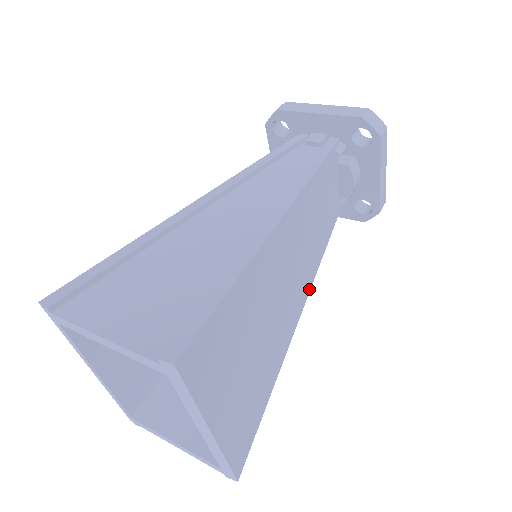
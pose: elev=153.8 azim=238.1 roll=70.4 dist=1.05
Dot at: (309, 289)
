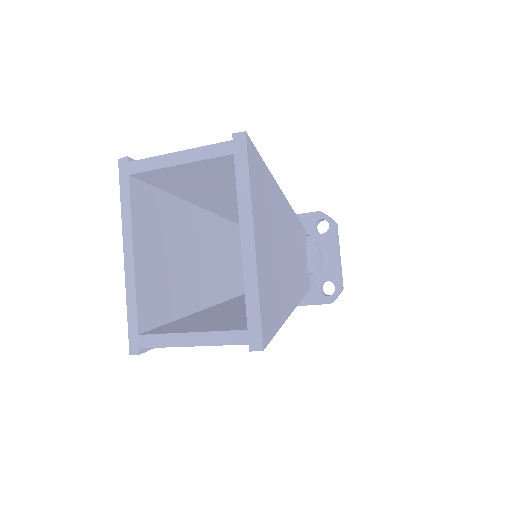
Dot at: (298, 301)
